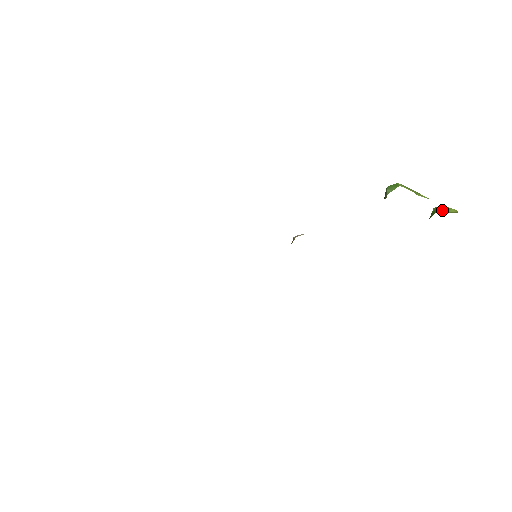
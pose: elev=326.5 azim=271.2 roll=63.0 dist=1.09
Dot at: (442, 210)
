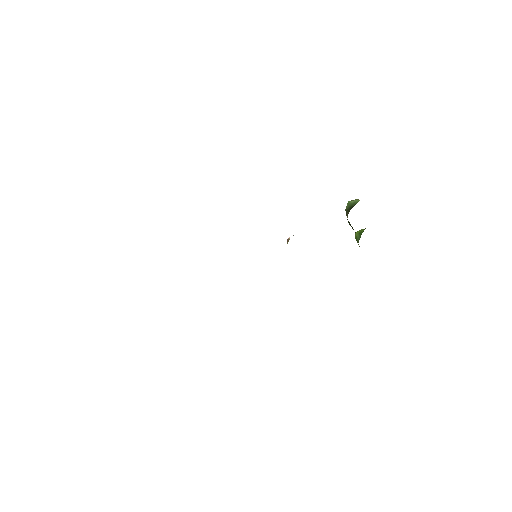
Dot at: occluded
